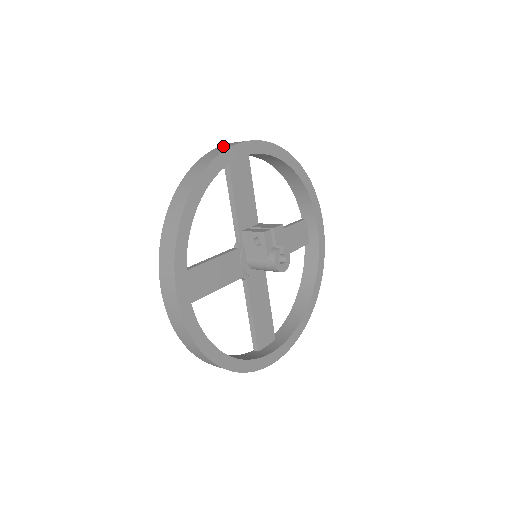
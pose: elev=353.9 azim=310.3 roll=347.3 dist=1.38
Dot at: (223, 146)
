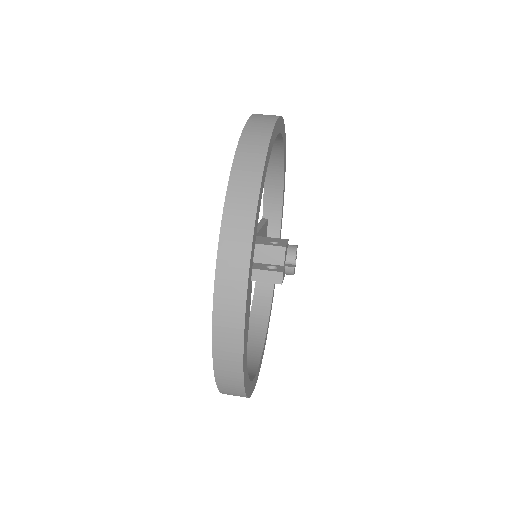
Dot at: (223, 331)
